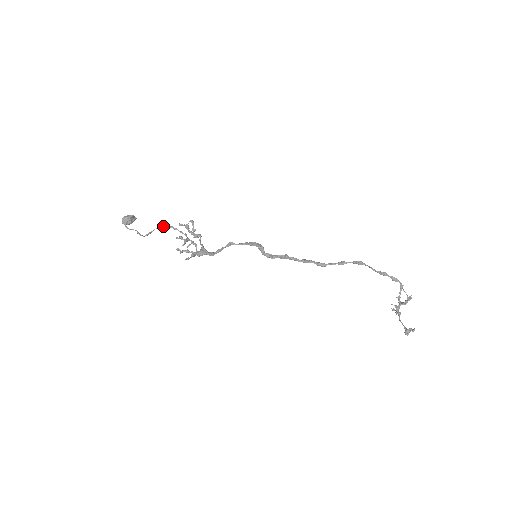
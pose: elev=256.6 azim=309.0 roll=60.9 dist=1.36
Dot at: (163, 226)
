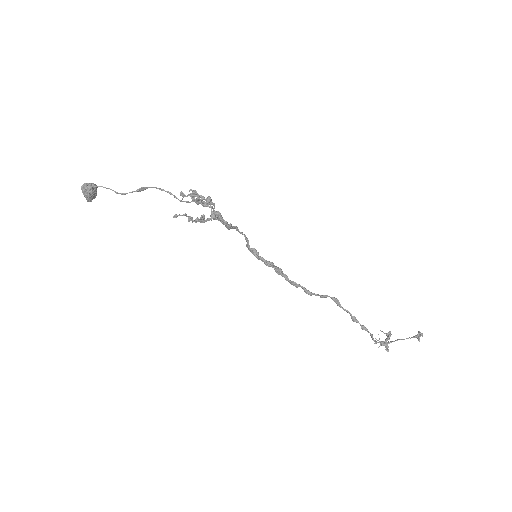
Dot at: occluded
